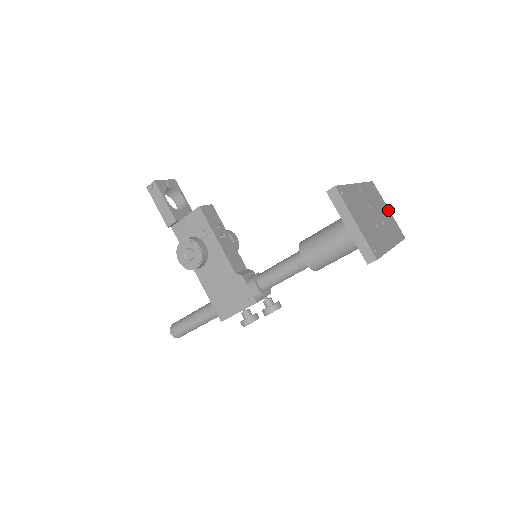
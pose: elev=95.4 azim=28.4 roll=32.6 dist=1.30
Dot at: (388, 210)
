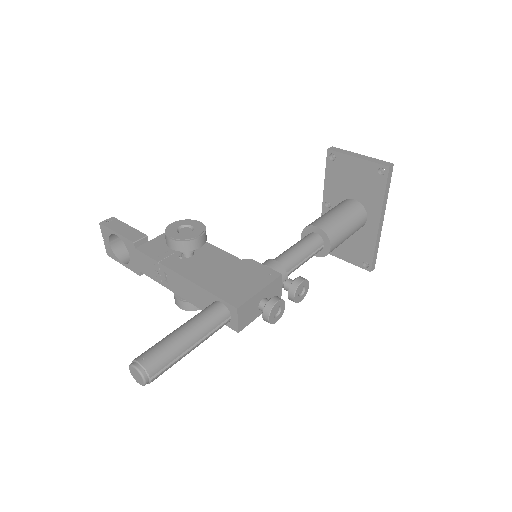
Dot at: occluded
